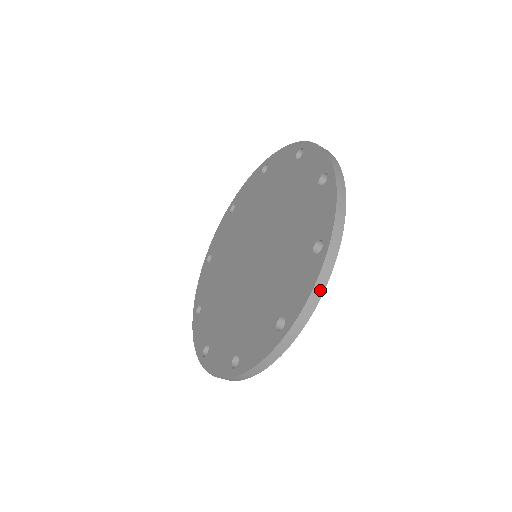
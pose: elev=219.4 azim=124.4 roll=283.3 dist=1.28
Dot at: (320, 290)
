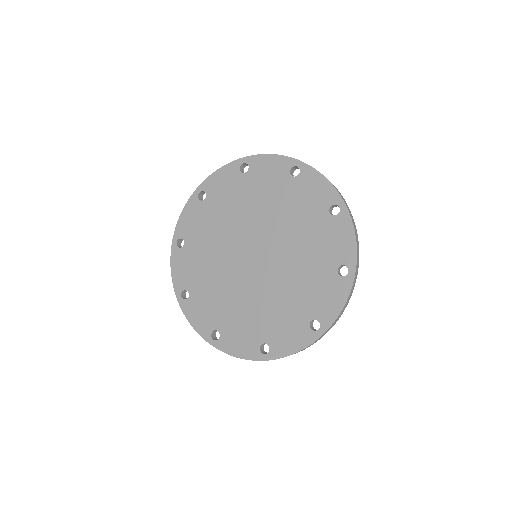
Dot at: (347, 302)
